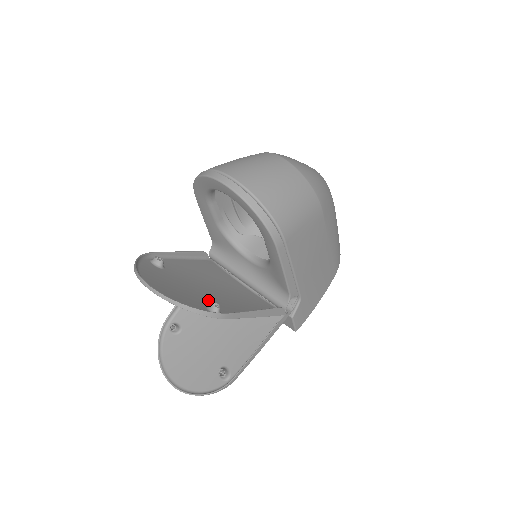
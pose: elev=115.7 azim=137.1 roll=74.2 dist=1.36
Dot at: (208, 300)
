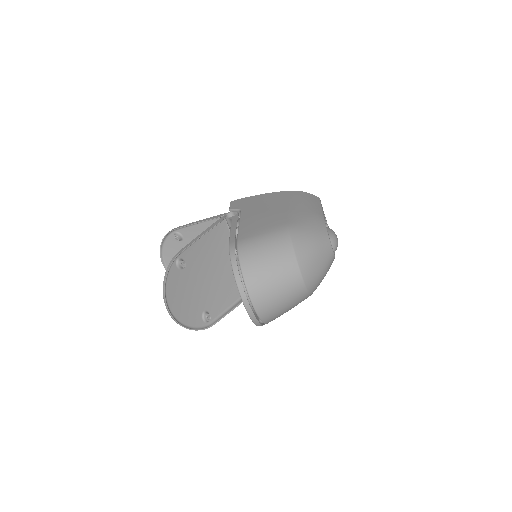
Dot at: (206, 300)
